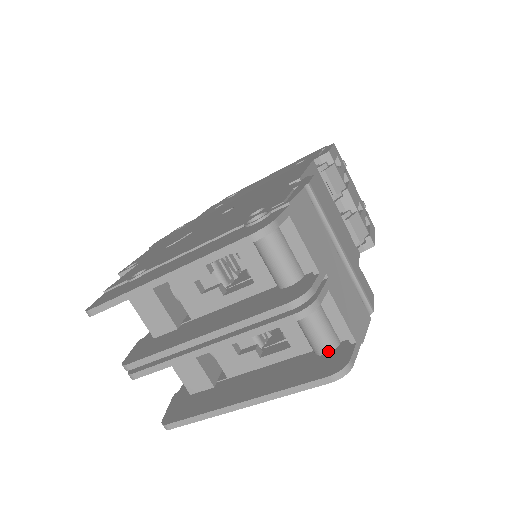
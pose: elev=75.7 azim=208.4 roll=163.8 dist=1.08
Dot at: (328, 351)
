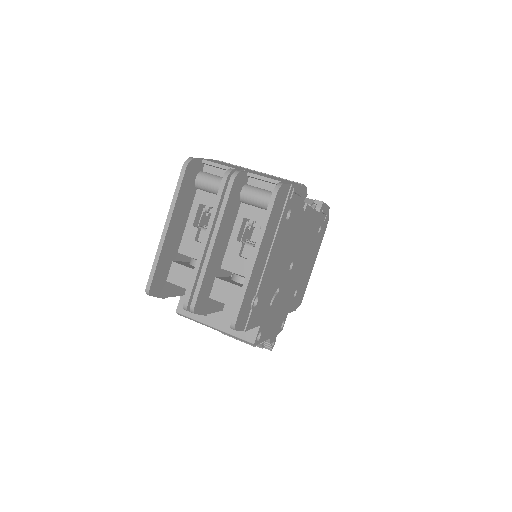
Dot at: occluded
